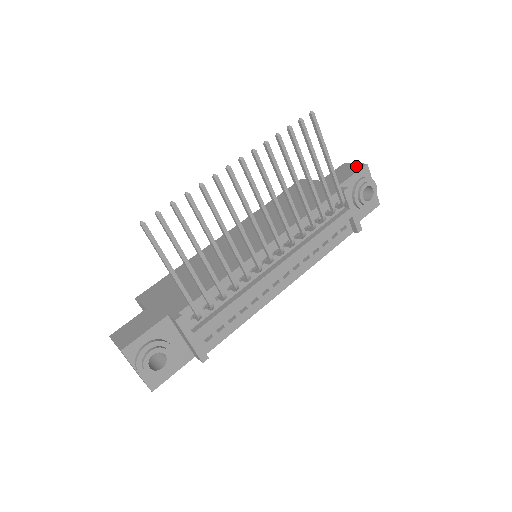
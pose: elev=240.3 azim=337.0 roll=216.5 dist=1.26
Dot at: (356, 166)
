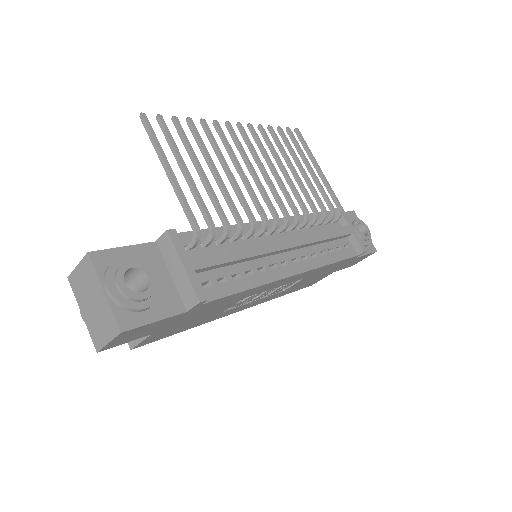
Dot at: occluded
